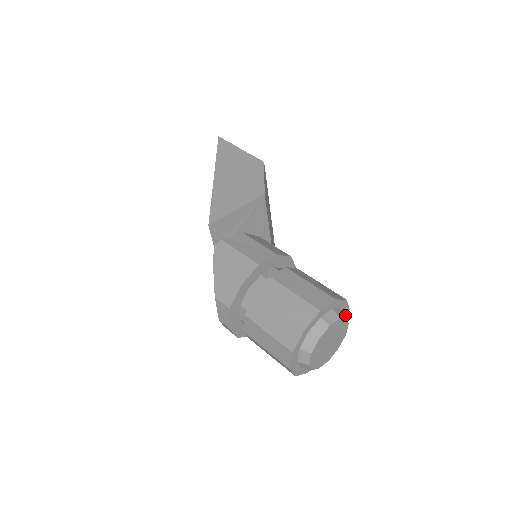
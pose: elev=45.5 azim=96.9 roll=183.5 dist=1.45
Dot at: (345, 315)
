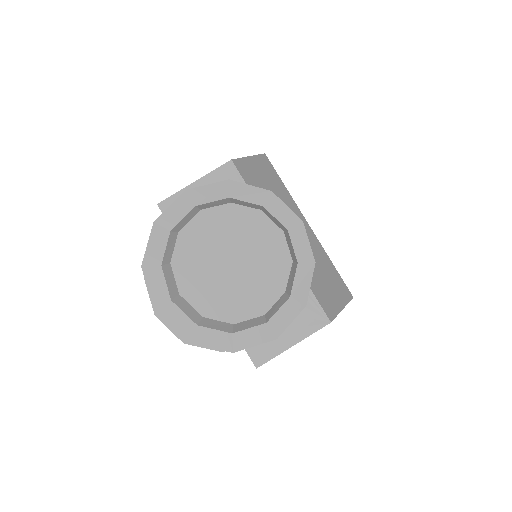
Dot at: (261, 209)
